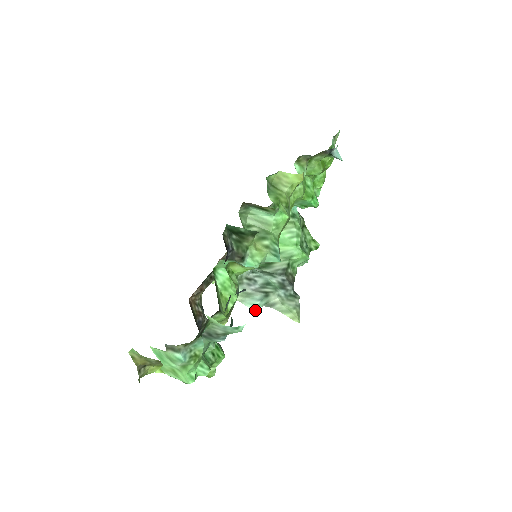
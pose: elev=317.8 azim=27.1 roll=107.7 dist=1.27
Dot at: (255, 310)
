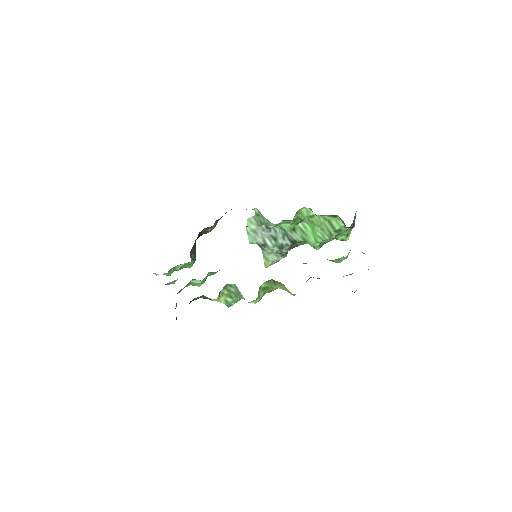
Dot at: (250, 243)
